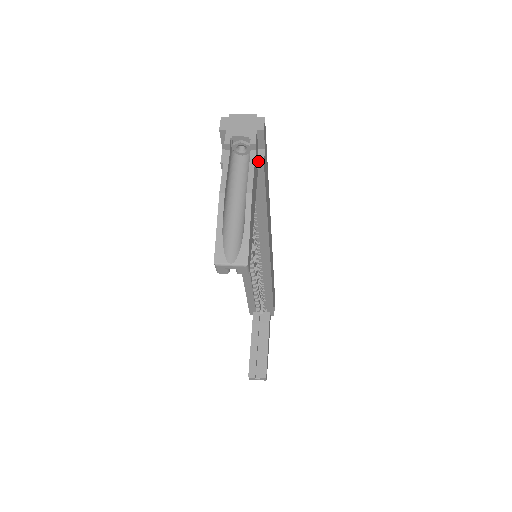
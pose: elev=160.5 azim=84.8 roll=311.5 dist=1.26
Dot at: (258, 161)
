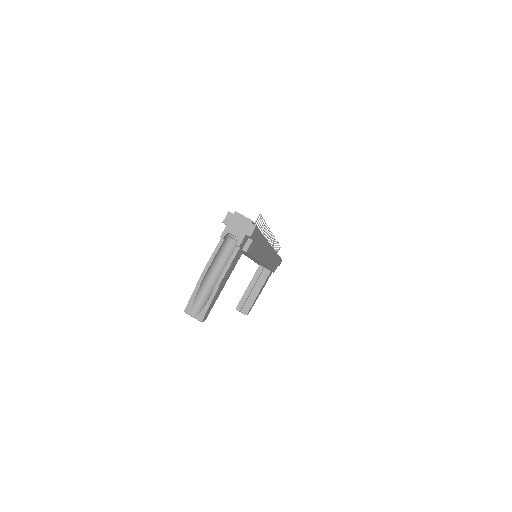
Dot at: (244, 248)
